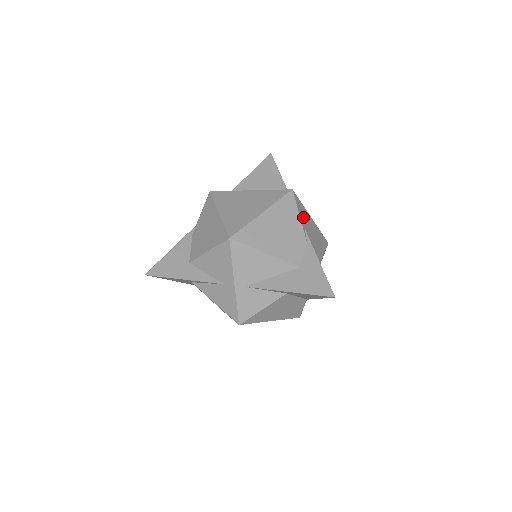
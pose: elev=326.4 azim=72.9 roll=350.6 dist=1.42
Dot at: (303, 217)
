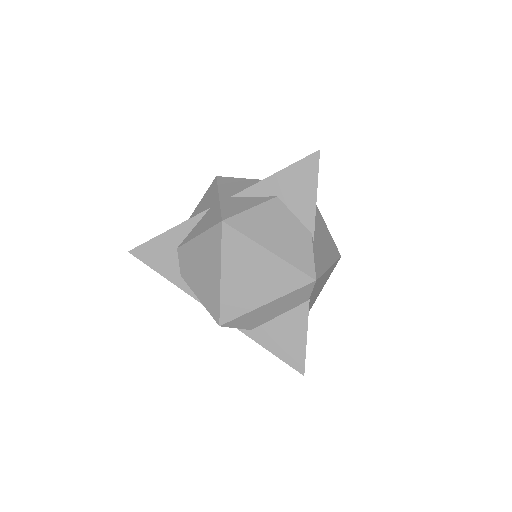
Dot at: occluded
